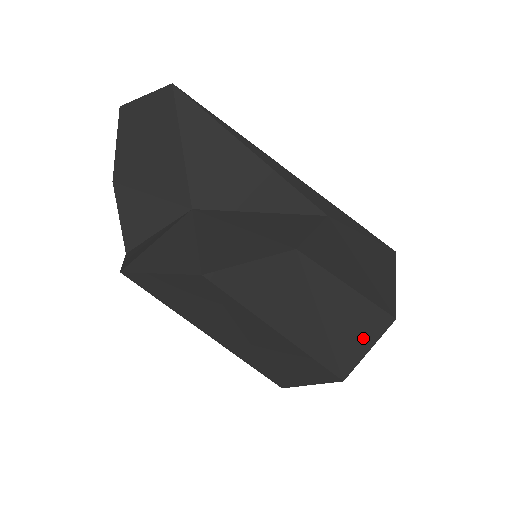
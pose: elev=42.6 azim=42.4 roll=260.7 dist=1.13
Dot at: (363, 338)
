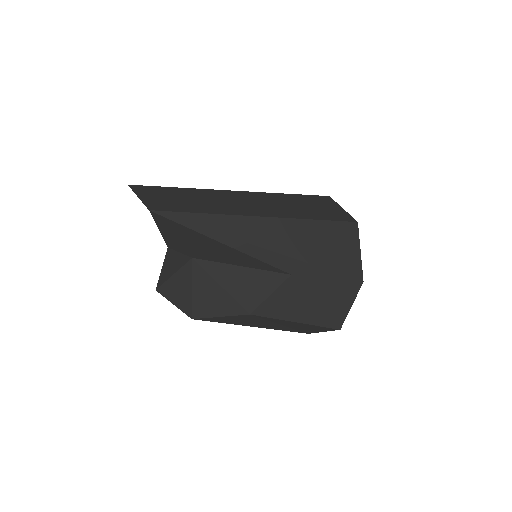
Dot at: (316, 330)
